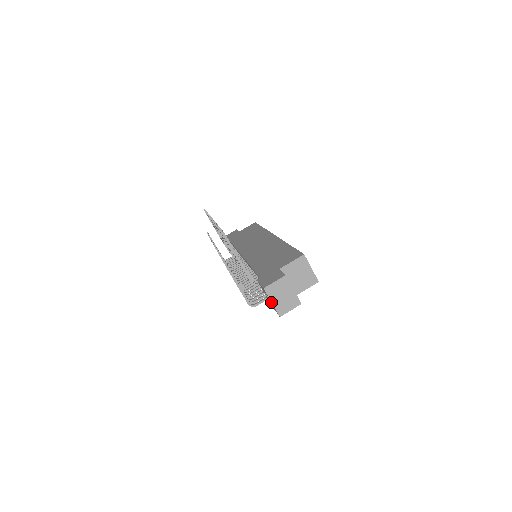
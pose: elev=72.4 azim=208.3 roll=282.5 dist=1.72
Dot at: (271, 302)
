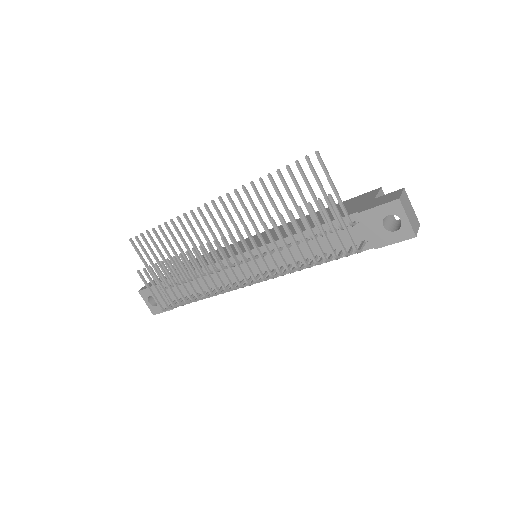
Dot at: (406, 218)
